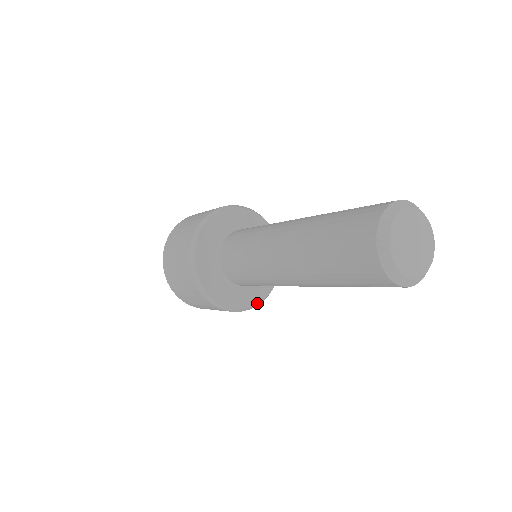
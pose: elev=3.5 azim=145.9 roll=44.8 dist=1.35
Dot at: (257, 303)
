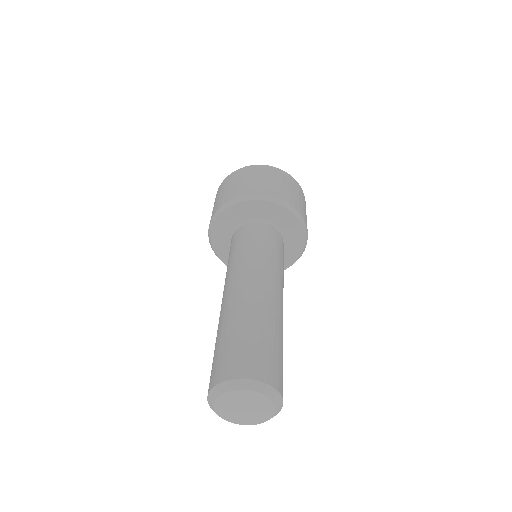
Dot at: (300, 254)
